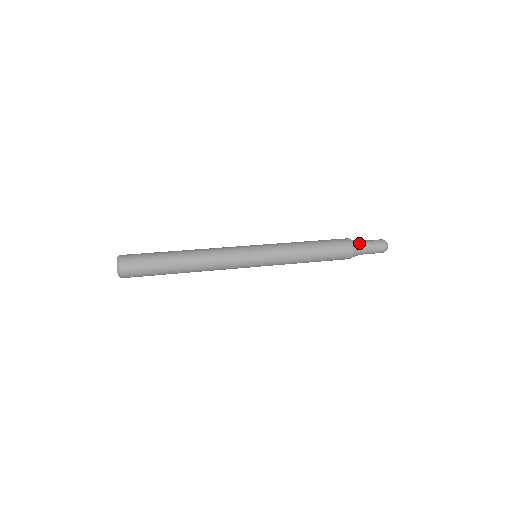
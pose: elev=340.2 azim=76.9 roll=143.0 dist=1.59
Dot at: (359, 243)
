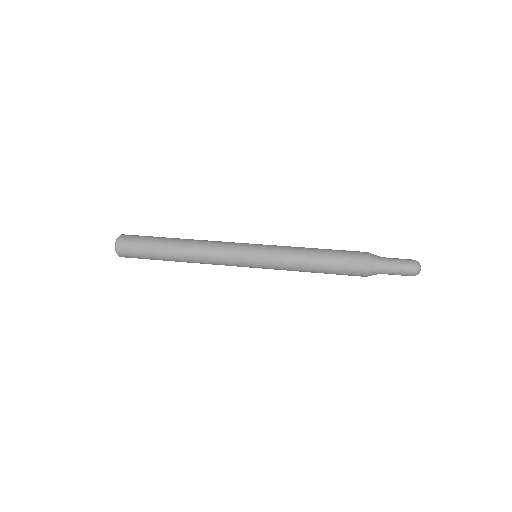
Dot at: (380, 263)
